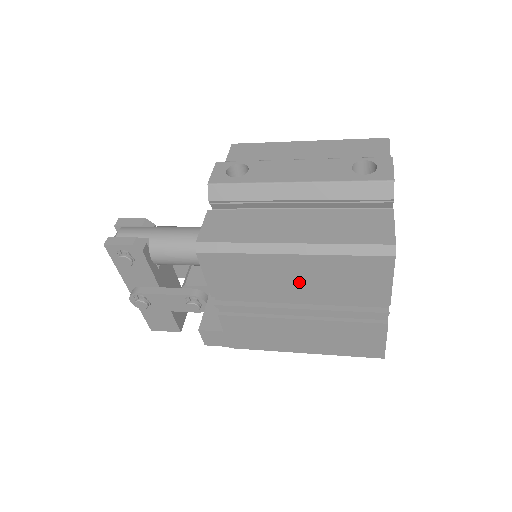
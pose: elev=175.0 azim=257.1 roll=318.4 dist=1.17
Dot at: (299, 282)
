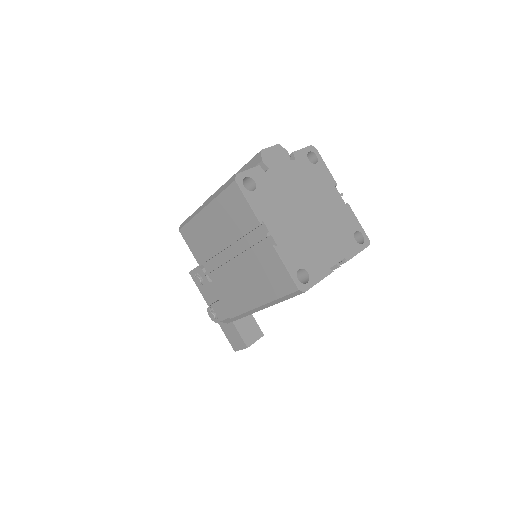
Dot at: (219, 229)
